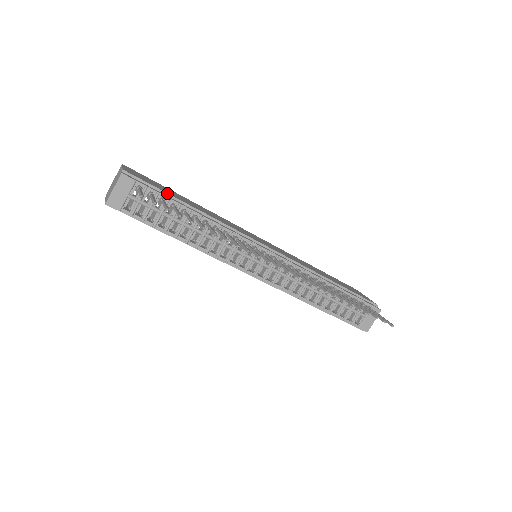
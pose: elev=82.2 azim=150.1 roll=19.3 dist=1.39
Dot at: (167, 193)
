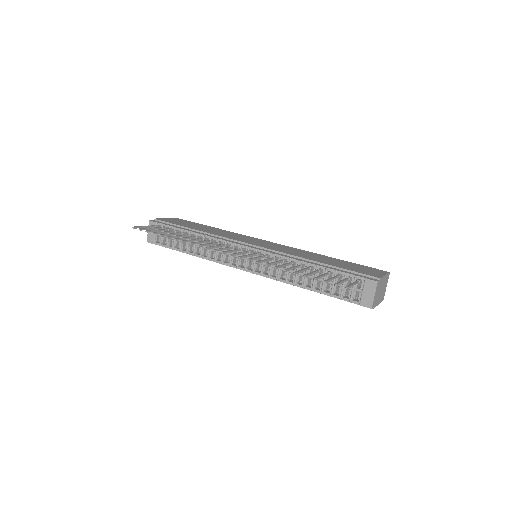
Dot at: (179, 225)
